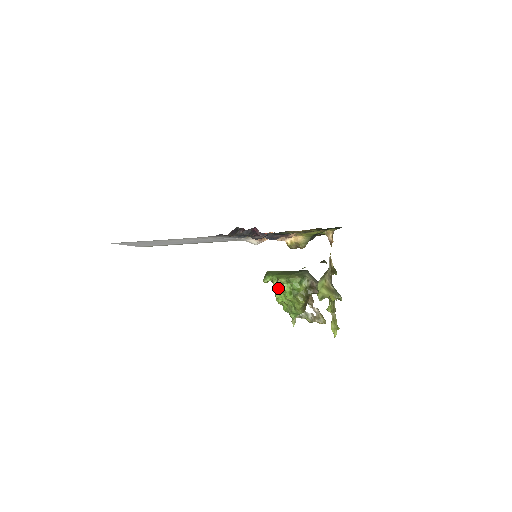
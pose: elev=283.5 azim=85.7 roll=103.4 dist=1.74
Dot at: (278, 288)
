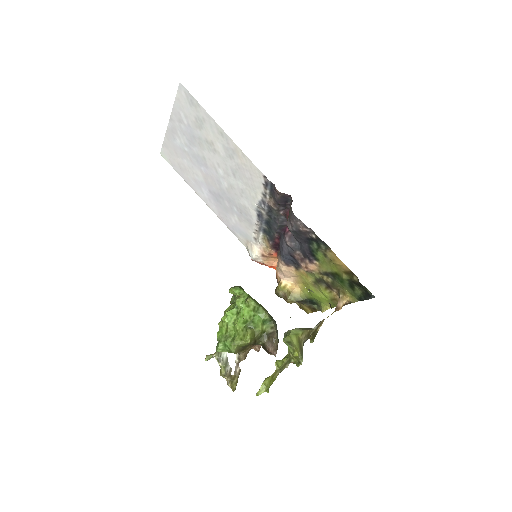
Dot at: (238, 307)
